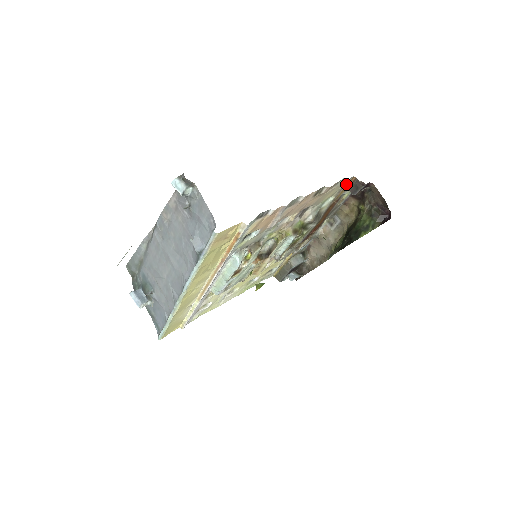
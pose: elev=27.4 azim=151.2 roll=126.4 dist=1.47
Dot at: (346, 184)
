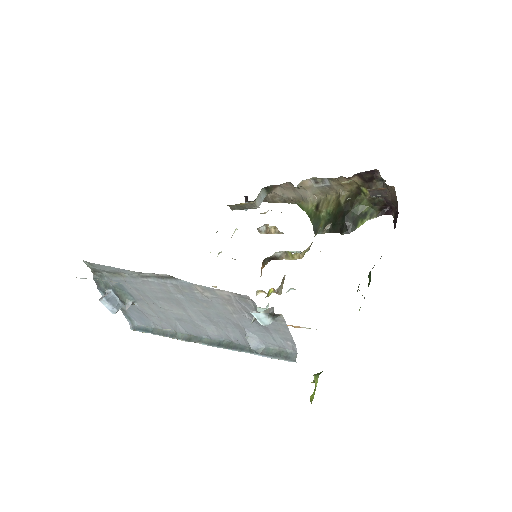
Dot at: (371, 189)
